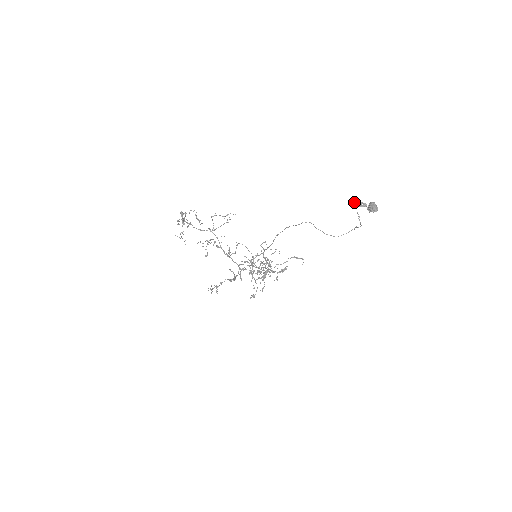
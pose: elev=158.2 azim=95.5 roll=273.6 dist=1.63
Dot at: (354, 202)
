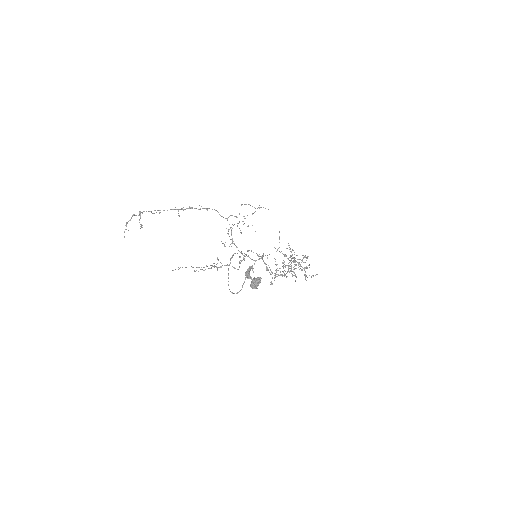
Dot at: (249, 268)
